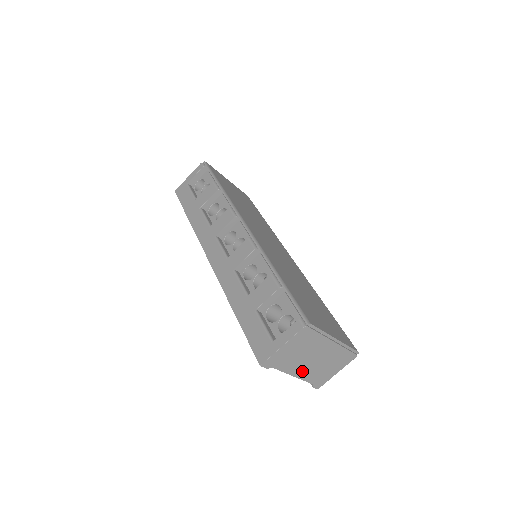
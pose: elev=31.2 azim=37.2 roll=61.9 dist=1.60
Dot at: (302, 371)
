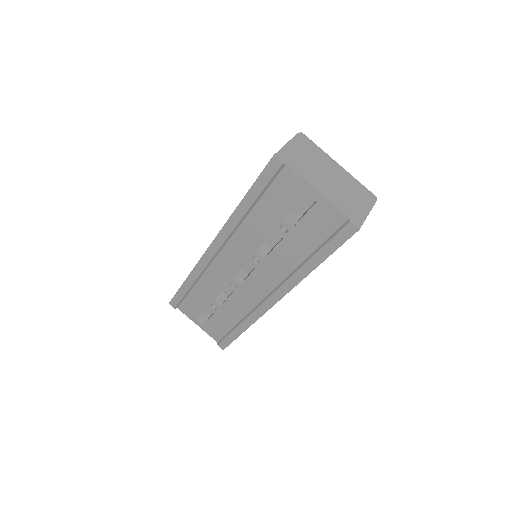
Dot at: (324, 189)
